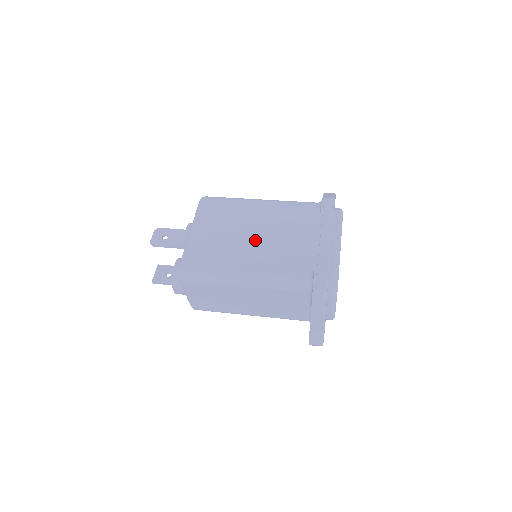
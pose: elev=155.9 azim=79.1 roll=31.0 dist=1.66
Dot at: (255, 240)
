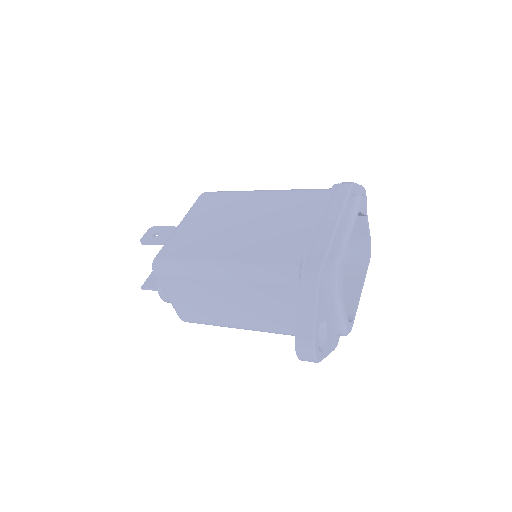
Dot at: (245, 228)
